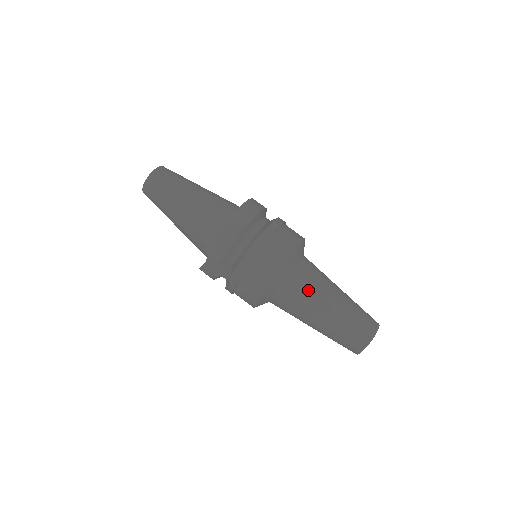
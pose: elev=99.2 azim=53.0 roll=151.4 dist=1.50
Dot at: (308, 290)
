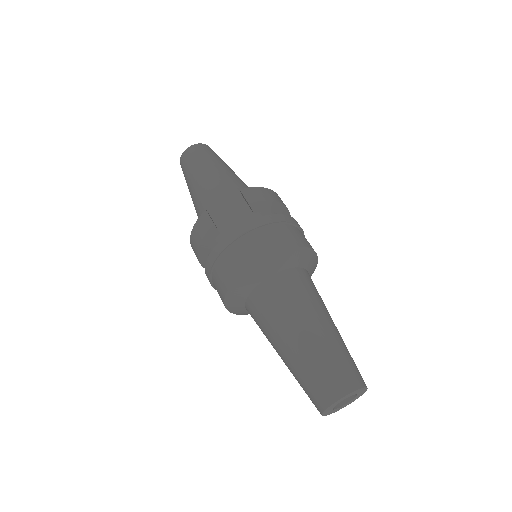
Dot at: (315, 292)
